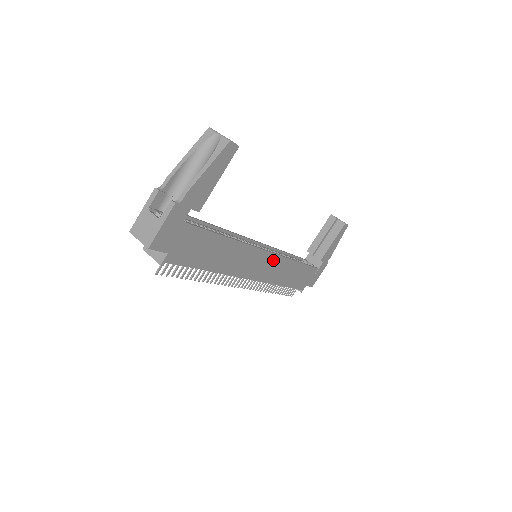
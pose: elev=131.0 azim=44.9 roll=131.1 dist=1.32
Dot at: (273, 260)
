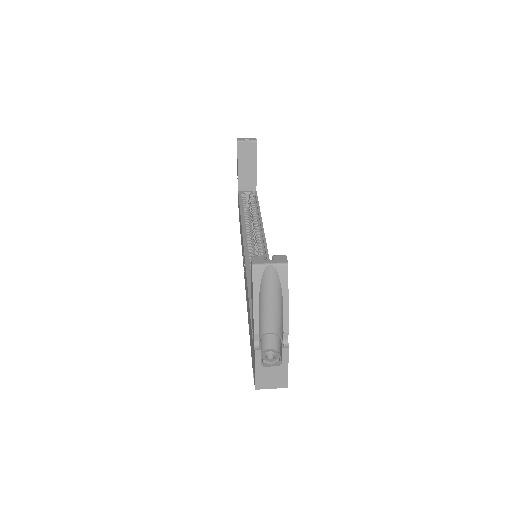
Dot at: occluded
